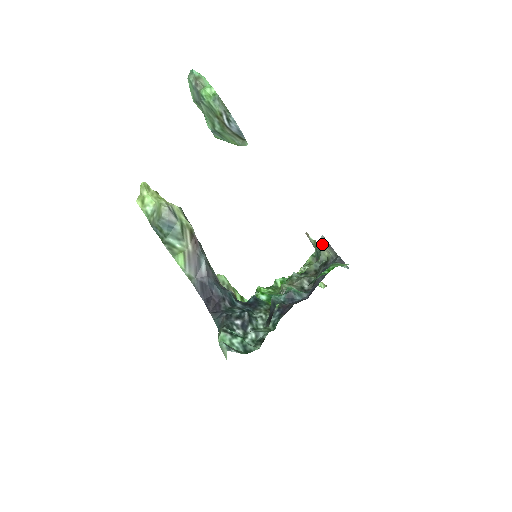
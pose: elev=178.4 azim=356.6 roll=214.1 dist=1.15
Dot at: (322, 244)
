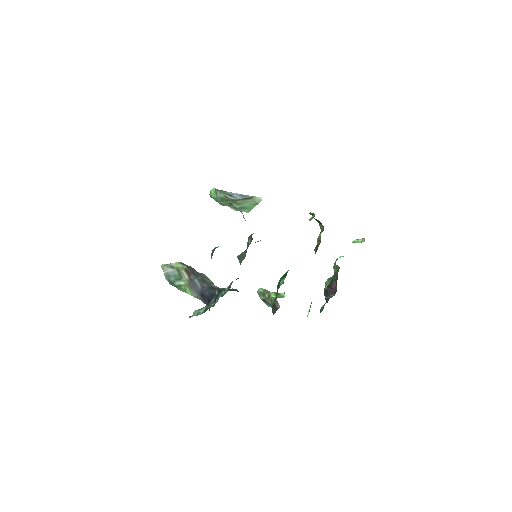
Dot at: occluded
